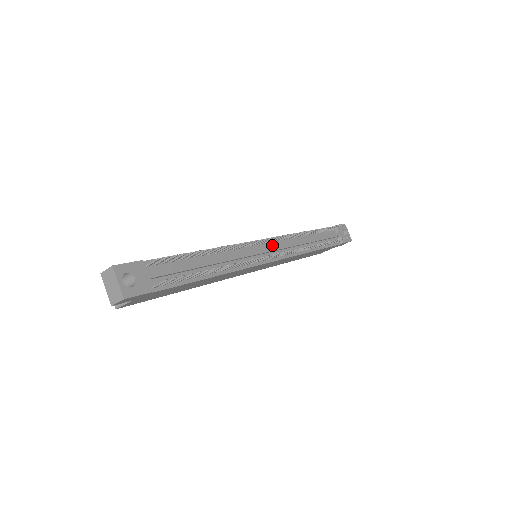
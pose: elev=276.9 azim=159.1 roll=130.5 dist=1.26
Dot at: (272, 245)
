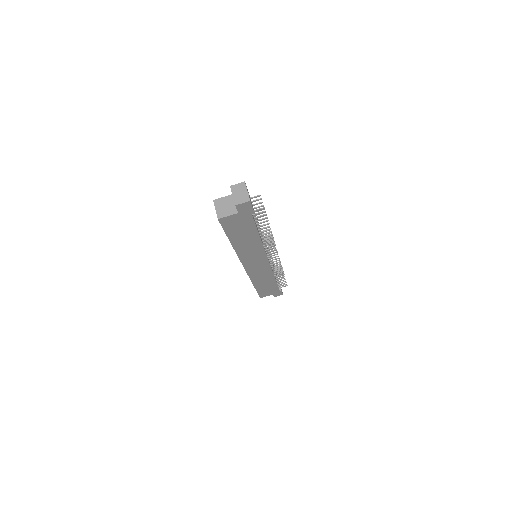
Dot at: occluded
